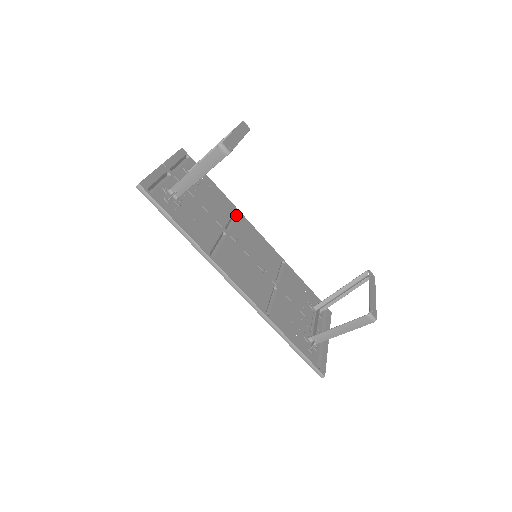
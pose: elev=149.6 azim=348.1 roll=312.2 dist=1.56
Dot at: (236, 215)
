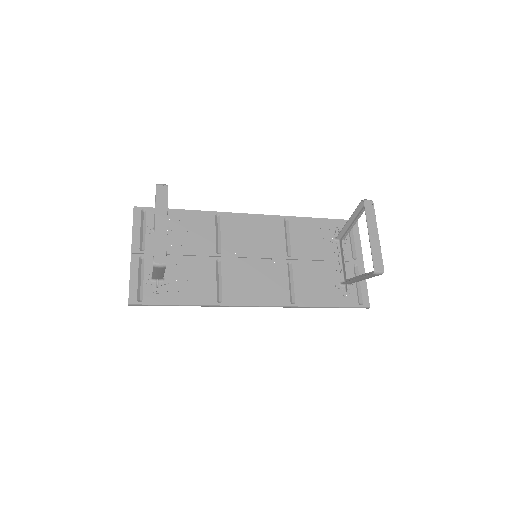
Dot at: (219, 221)
